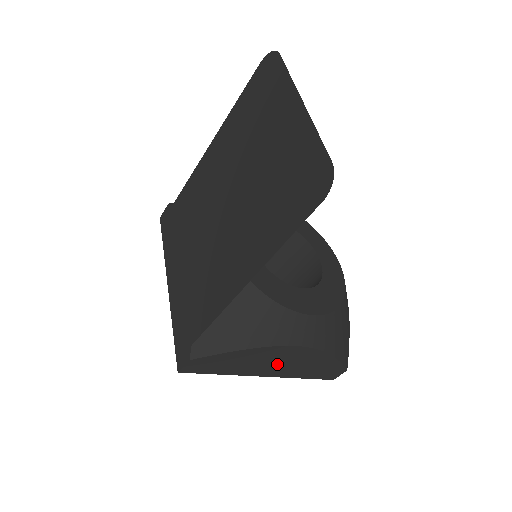
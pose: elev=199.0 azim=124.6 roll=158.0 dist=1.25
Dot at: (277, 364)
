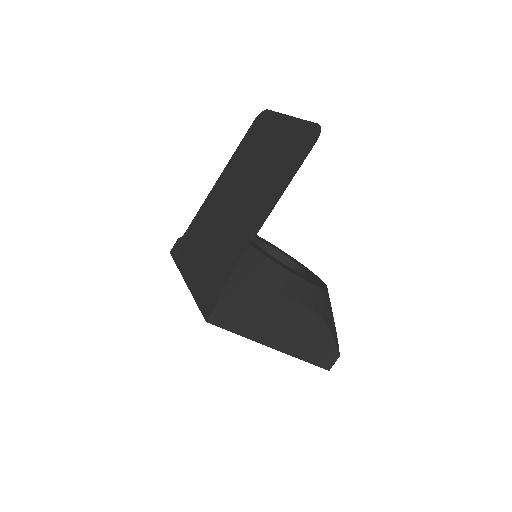
Dot at: (284, 329)
